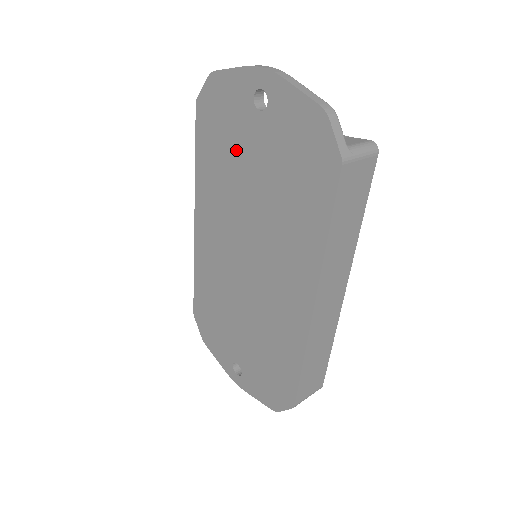
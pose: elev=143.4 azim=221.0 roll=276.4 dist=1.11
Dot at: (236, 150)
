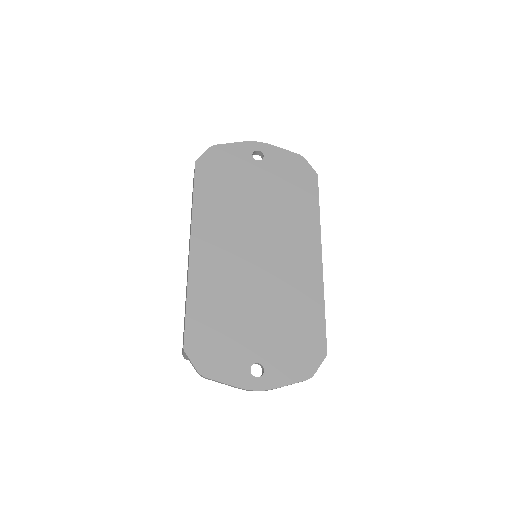
Dot at: (240, 183)
